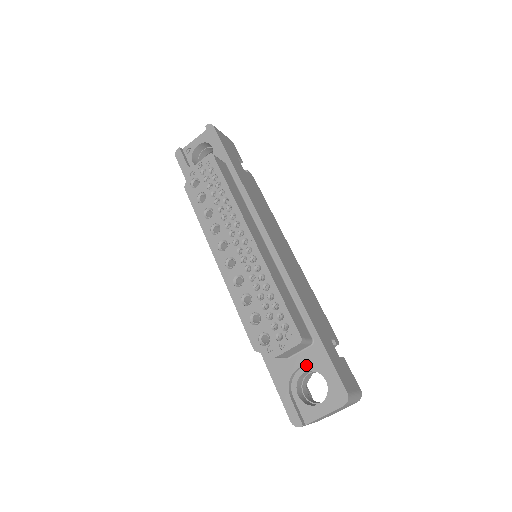
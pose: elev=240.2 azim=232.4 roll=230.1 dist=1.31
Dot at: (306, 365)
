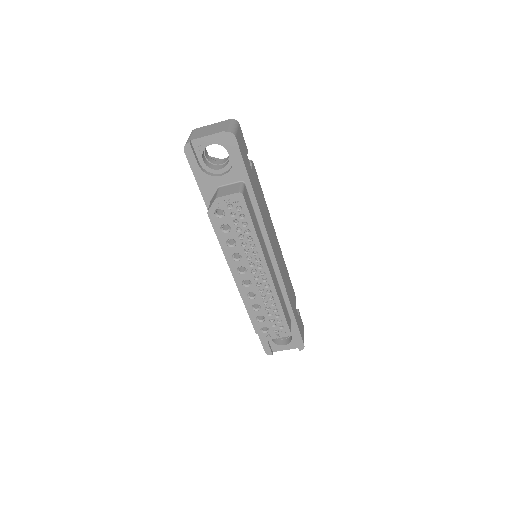
Dot at: occluded
